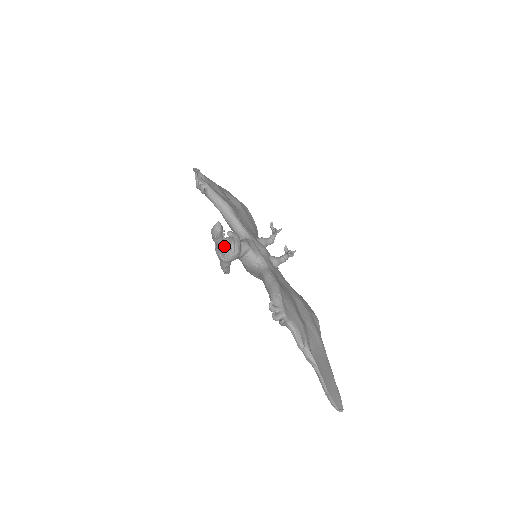
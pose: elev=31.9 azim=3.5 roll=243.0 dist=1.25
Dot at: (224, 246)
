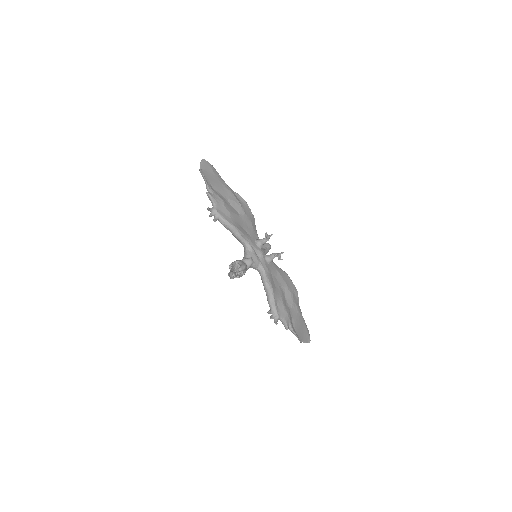
Dot at: occluded
